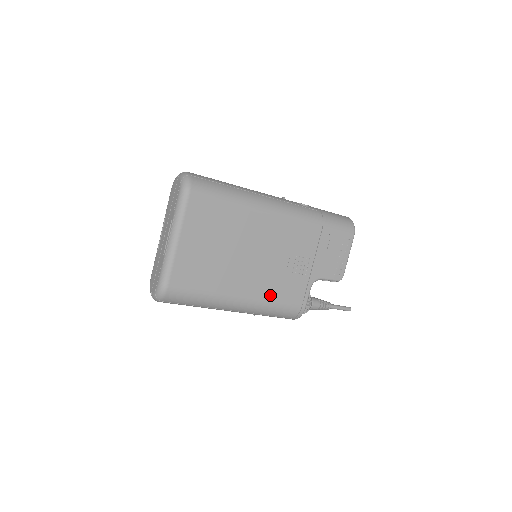
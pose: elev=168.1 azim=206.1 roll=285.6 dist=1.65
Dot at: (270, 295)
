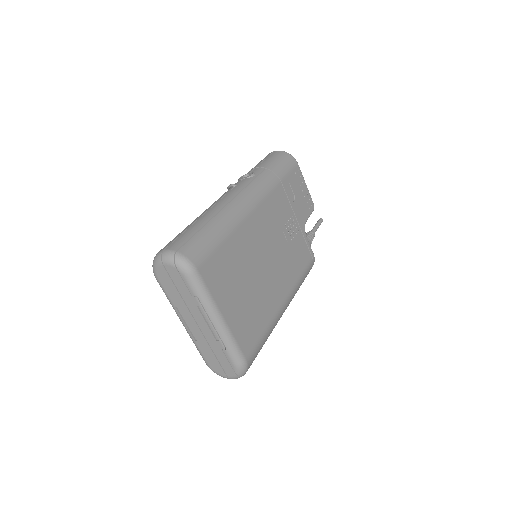
Dot at: (294, 275)
